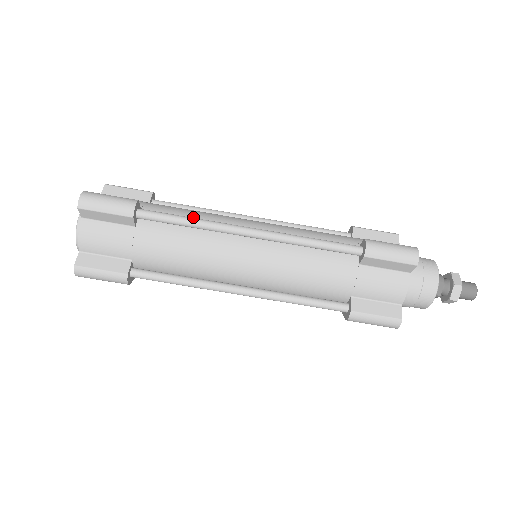
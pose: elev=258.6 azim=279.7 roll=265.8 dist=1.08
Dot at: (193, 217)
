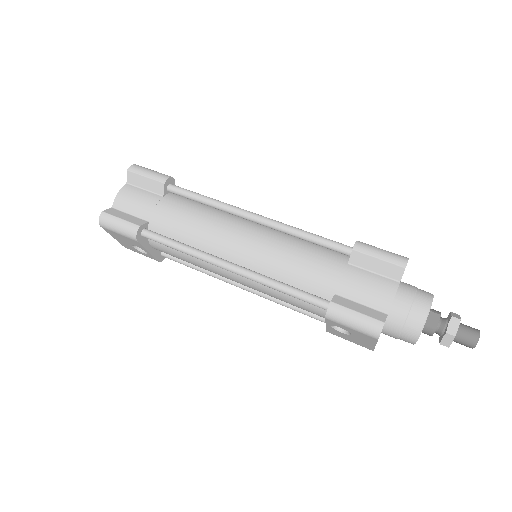
Dot at: occluded
